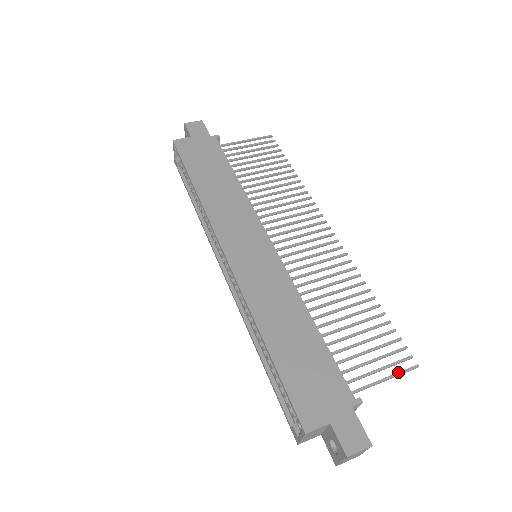
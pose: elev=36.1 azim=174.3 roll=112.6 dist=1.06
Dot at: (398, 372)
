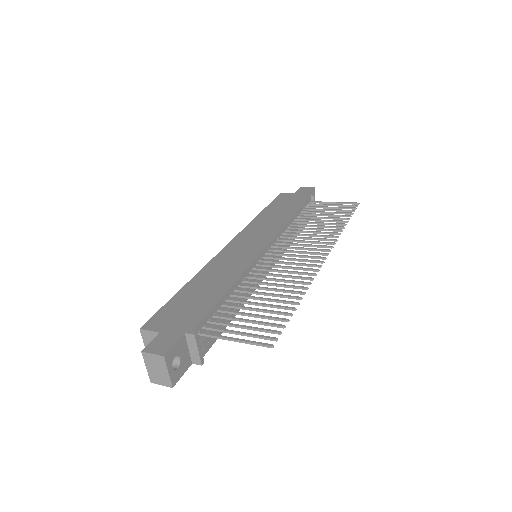
Dot at: occluded
